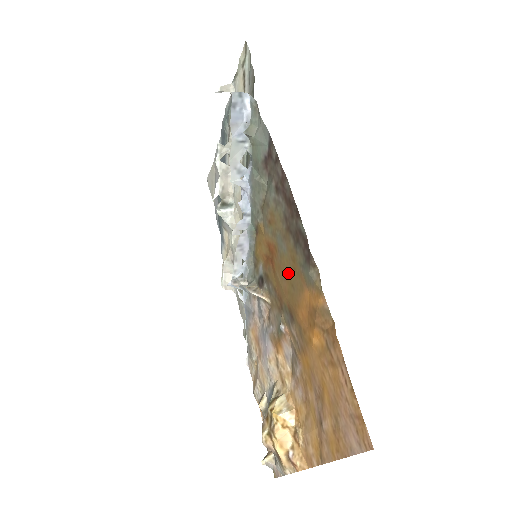
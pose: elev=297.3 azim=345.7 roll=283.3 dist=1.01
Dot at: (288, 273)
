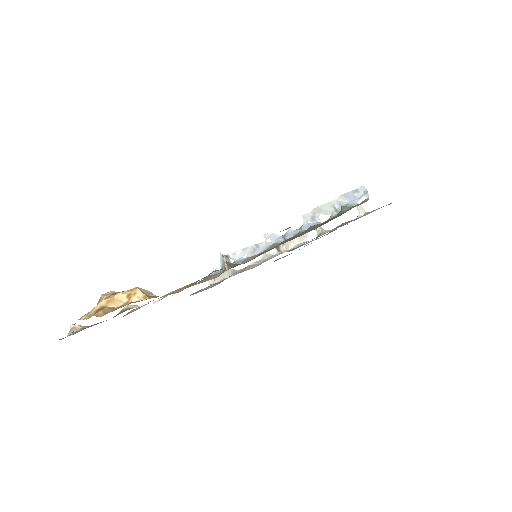
Dot at: occluded
